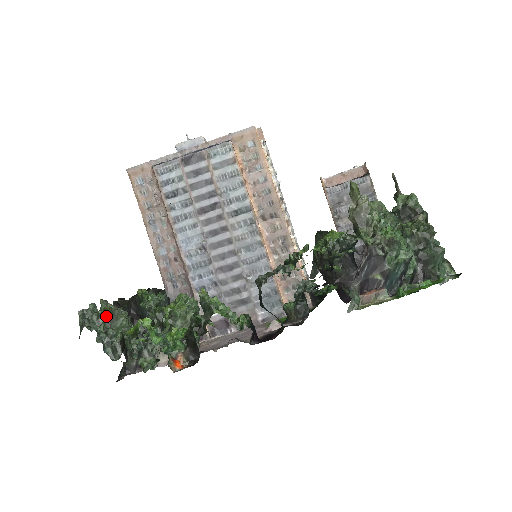
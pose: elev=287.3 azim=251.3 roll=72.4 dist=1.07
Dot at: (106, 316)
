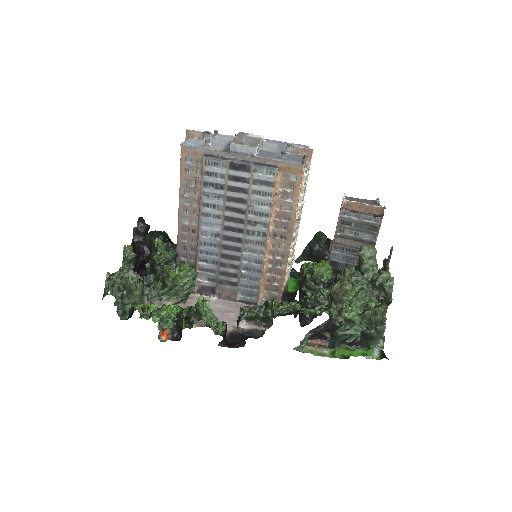
Dot at: (126, 287)
